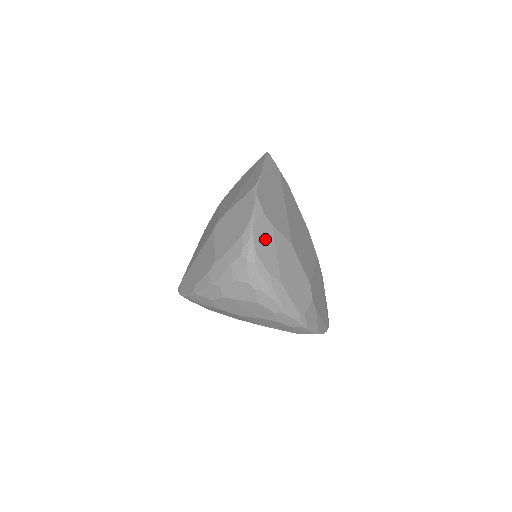
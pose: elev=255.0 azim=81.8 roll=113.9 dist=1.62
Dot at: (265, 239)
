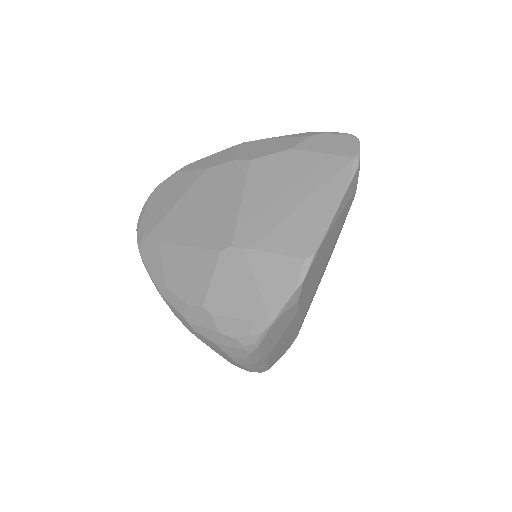
Dot at: (279, 328)
